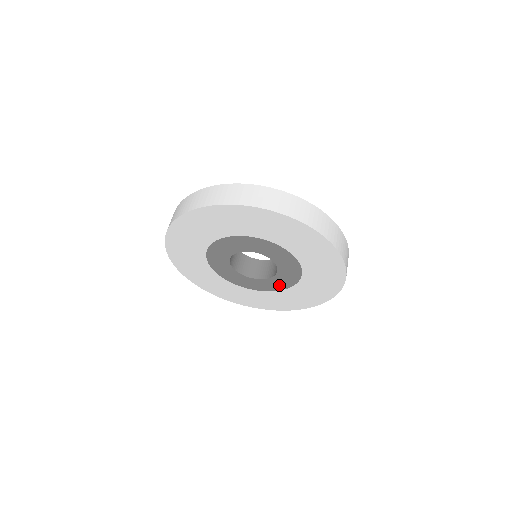
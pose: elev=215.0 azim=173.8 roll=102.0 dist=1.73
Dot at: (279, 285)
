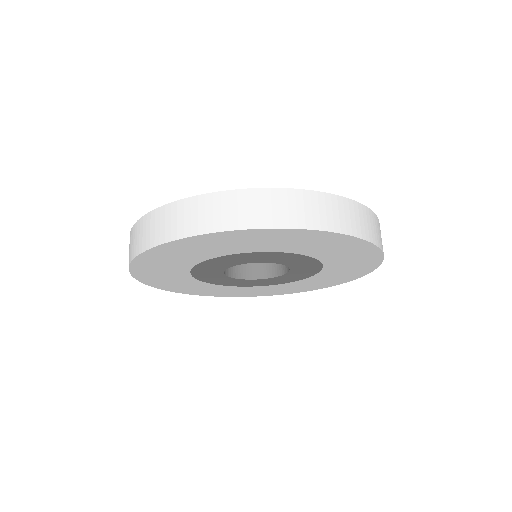
Dot at: (252, 284)
